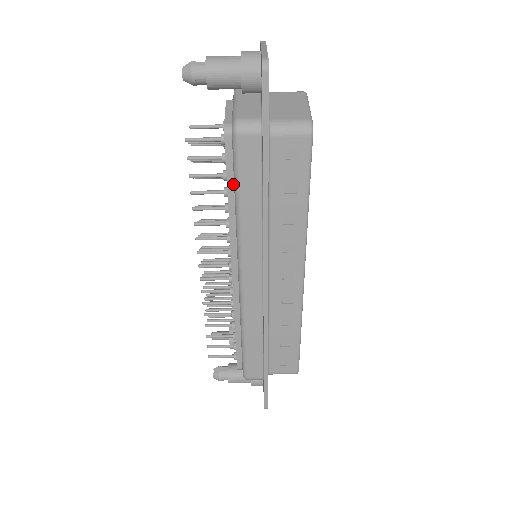
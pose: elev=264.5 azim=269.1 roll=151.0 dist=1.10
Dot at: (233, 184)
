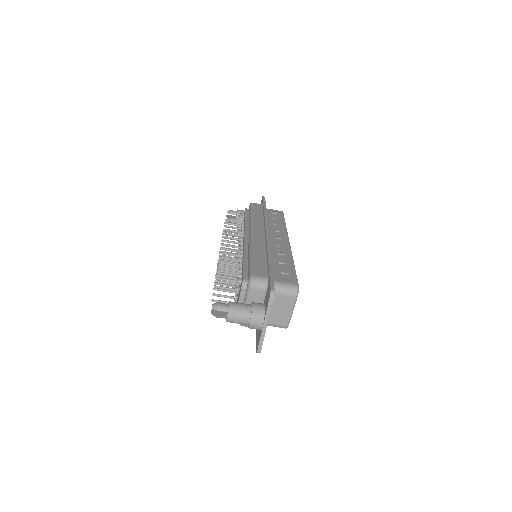
Dot at: occluded
